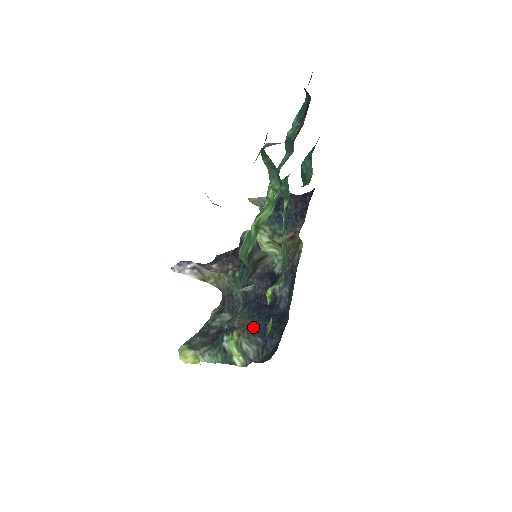
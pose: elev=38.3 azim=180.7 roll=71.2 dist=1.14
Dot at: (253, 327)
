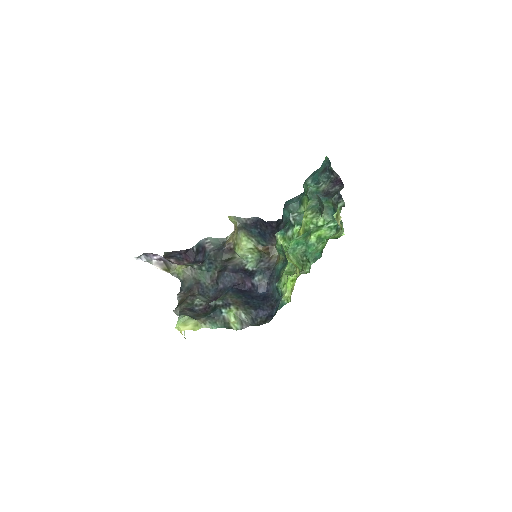
Dot at: (246, 303)
